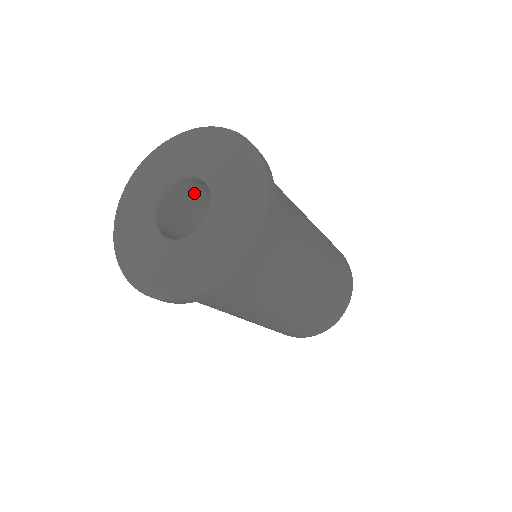
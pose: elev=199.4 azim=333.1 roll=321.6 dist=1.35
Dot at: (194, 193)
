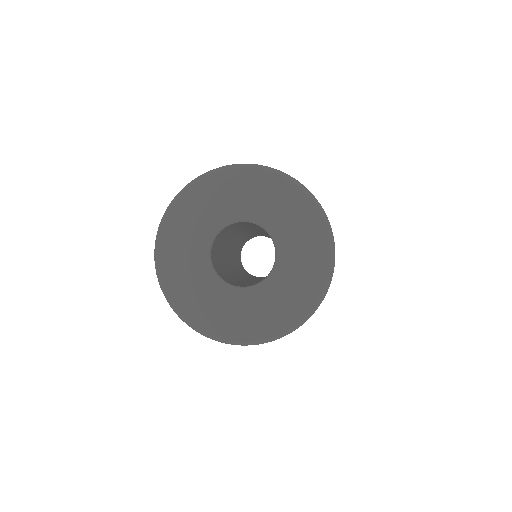
Dot at: (232, 227)
